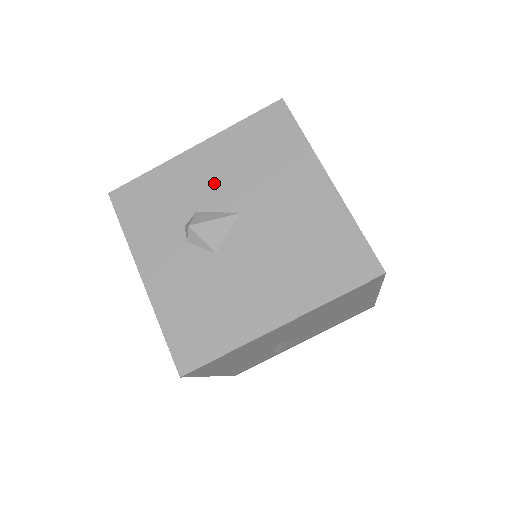
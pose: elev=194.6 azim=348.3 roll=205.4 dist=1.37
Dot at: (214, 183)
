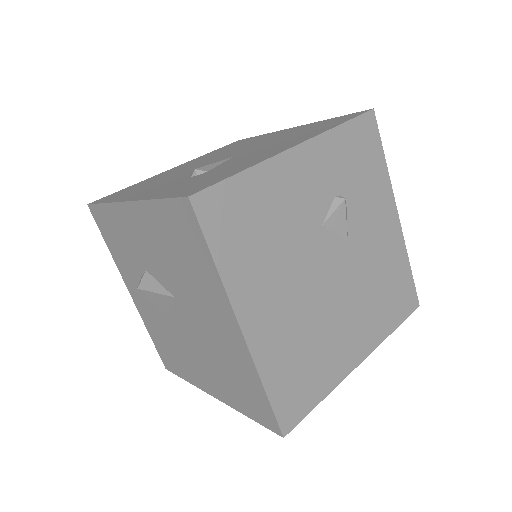
Dot at: (151, 254)
